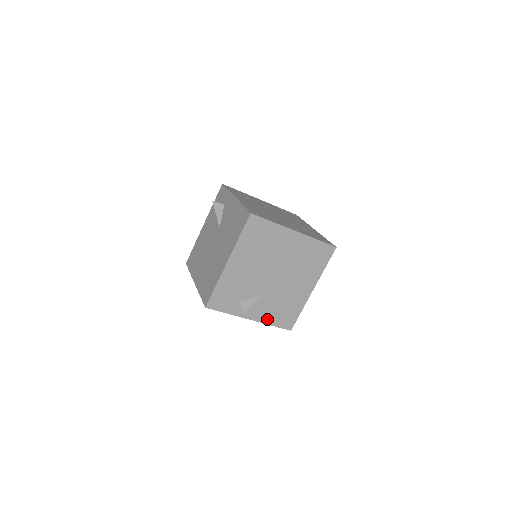
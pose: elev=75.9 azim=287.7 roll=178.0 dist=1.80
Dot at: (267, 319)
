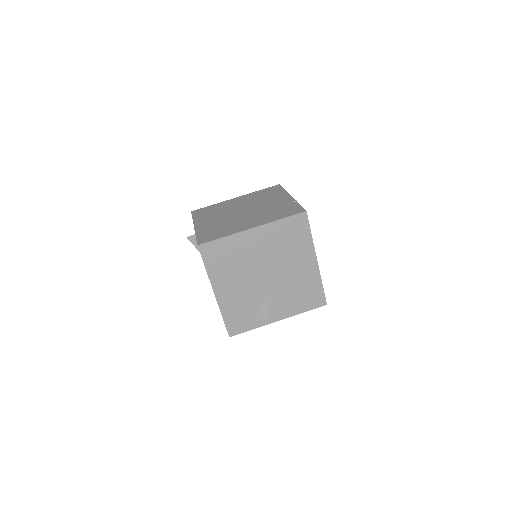
Dot at: (294, 311)
